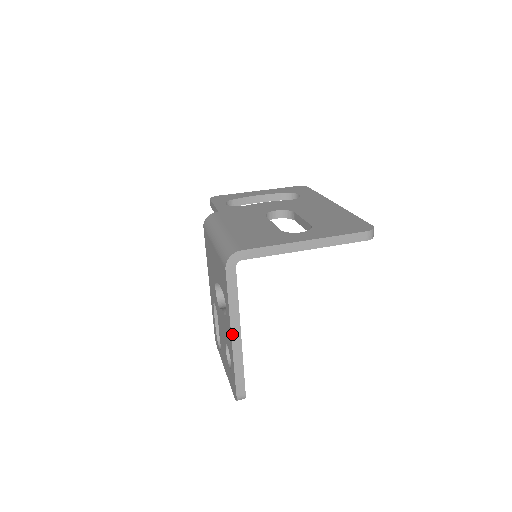
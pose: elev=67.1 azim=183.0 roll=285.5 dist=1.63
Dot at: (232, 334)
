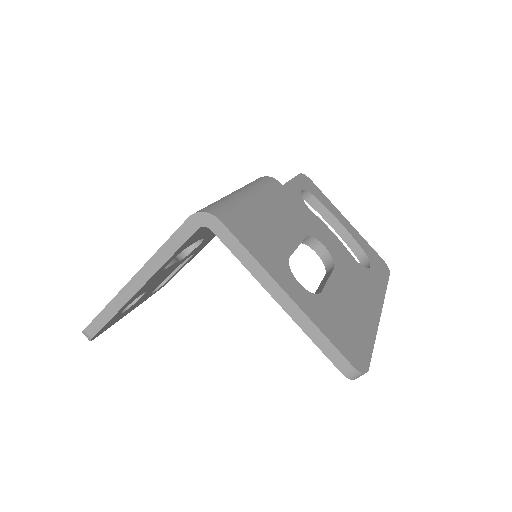
Dot at: (134, 278)
